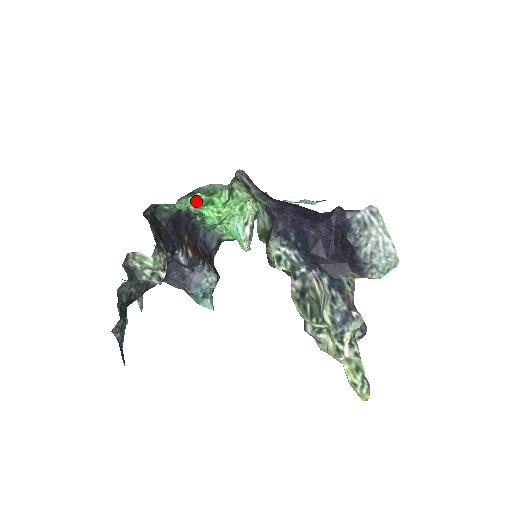
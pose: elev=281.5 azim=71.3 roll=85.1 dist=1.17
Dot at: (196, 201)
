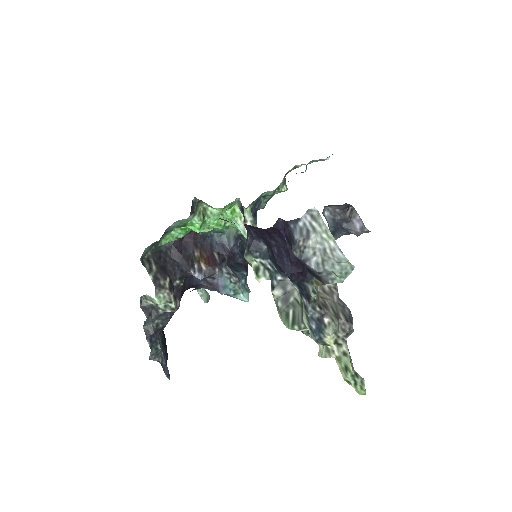
Dot at: (179, 232)
